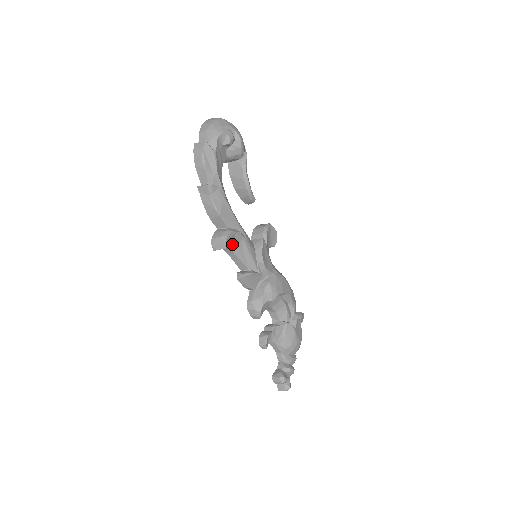
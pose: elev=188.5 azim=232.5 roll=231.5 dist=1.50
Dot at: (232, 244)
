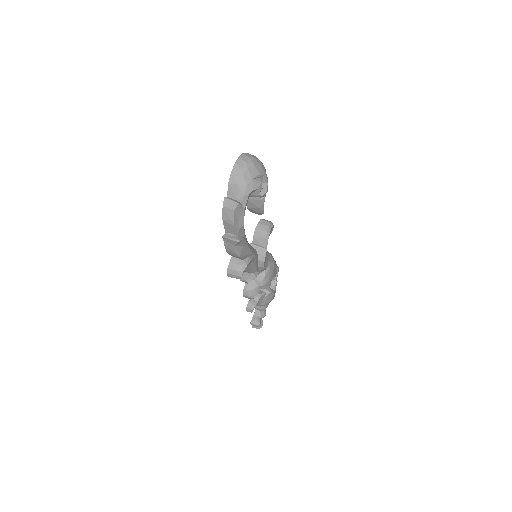
Dot at: occluded
